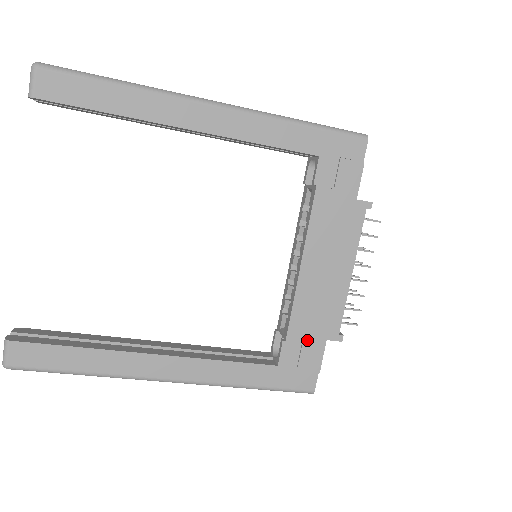
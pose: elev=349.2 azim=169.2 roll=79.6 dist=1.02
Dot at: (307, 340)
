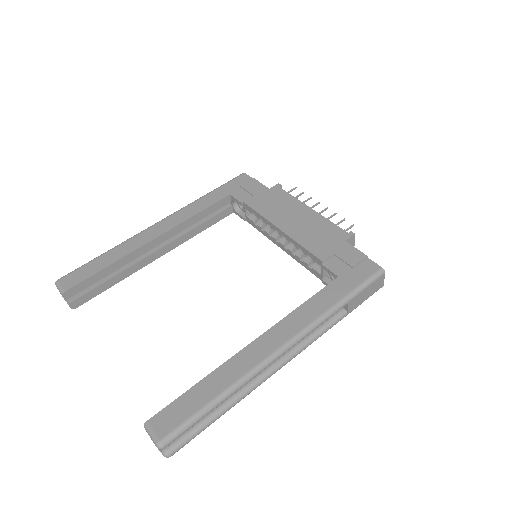
Dot at: (334, 251)
